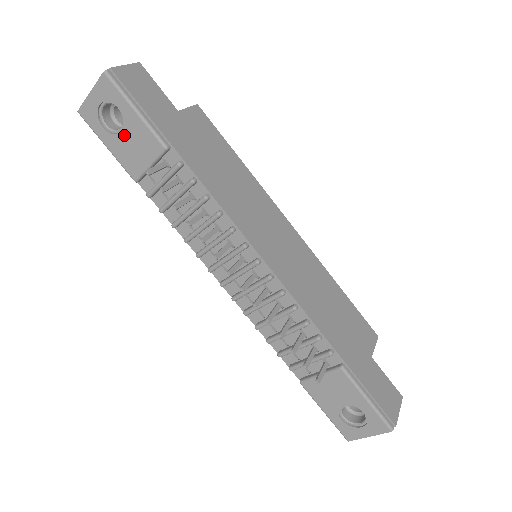
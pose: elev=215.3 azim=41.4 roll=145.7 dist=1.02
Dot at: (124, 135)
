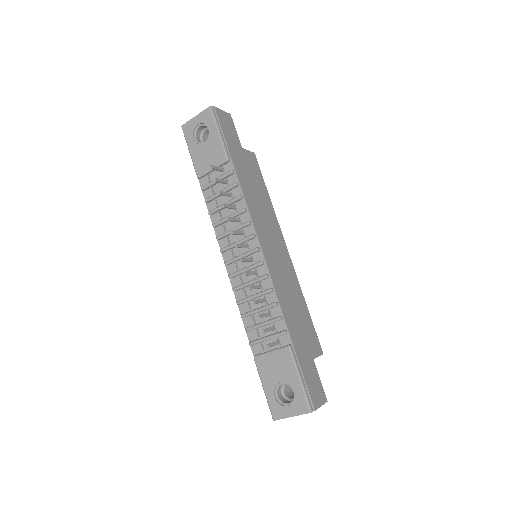
Dot at: (204, 146)
